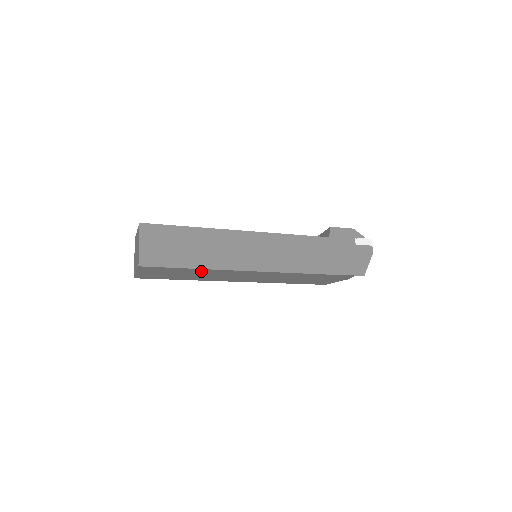
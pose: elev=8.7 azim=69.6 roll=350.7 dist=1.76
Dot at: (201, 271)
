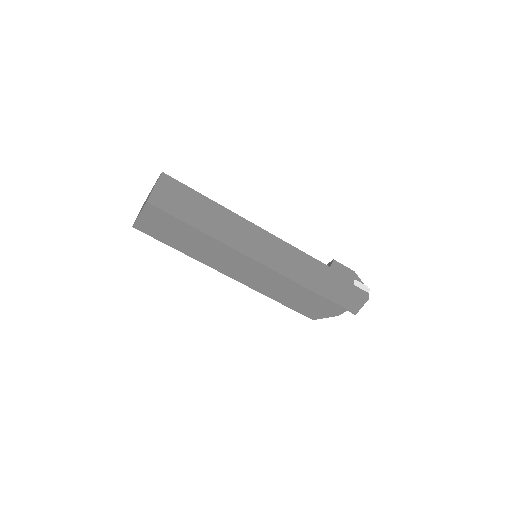
Dot at: (202, 238)
